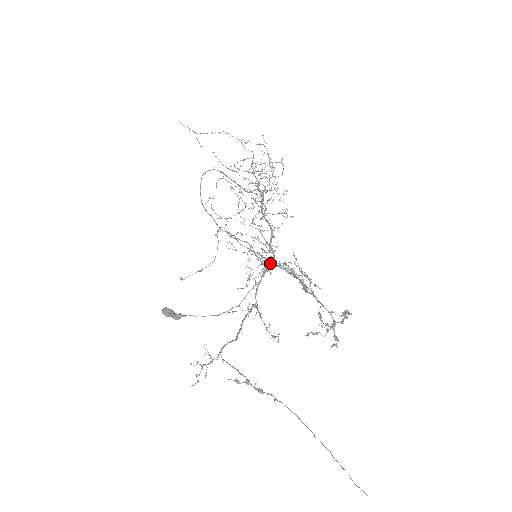
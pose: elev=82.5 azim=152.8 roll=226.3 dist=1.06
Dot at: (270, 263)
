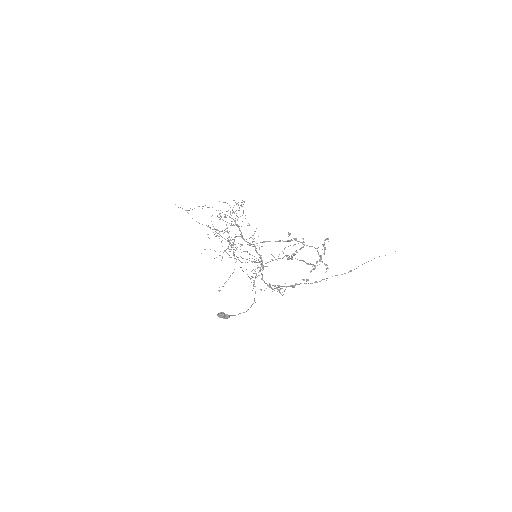
Dot at: occluded
